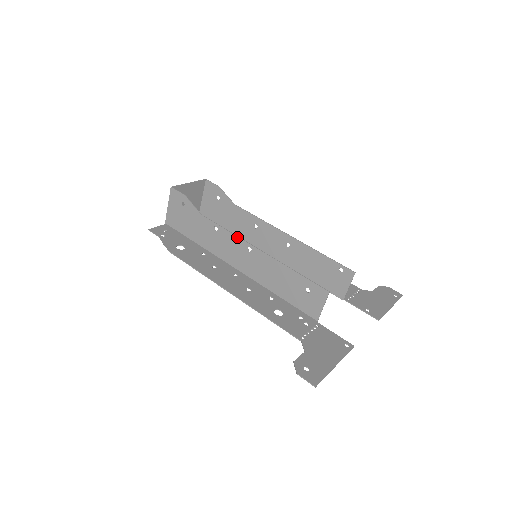
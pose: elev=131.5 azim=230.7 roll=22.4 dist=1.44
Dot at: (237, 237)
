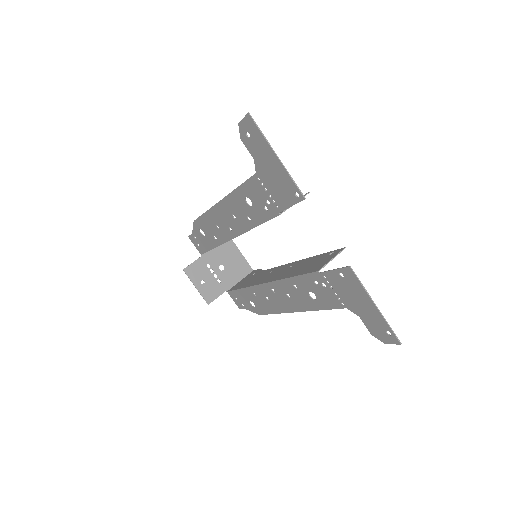
Dot at: occluded
